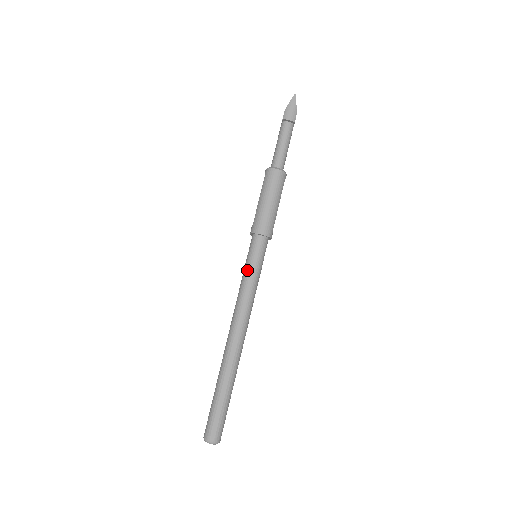
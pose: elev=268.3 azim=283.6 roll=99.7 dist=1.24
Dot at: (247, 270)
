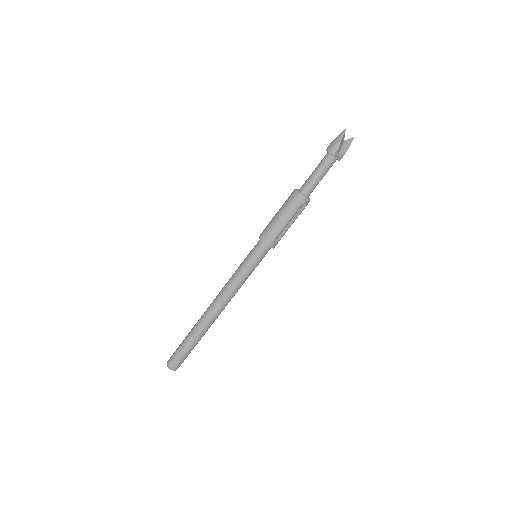
Dot at: (242, 263)
